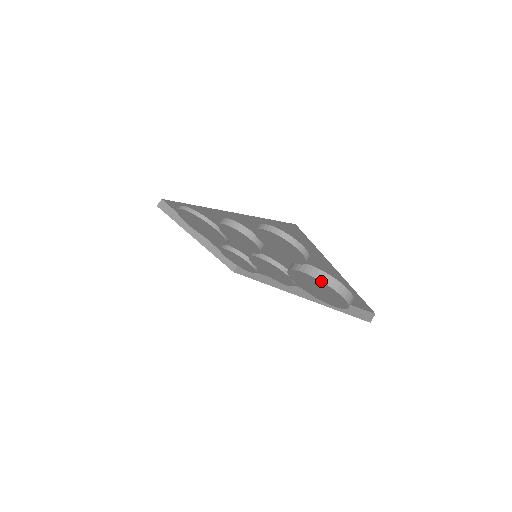
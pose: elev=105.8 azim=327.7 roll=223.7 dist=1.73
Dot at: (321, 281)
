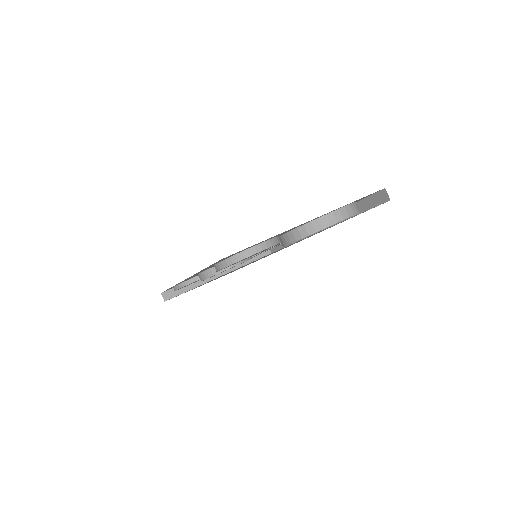
Dot at: occluded
